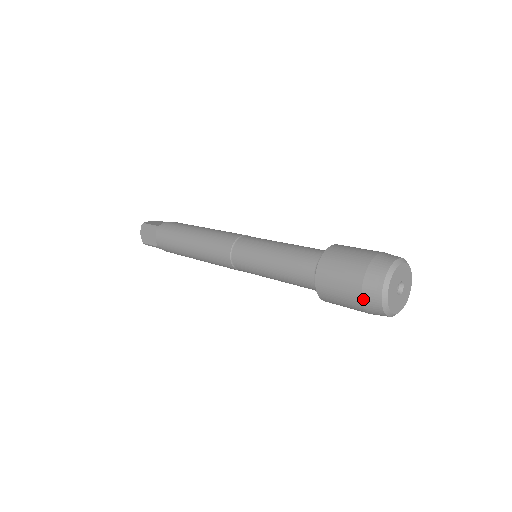
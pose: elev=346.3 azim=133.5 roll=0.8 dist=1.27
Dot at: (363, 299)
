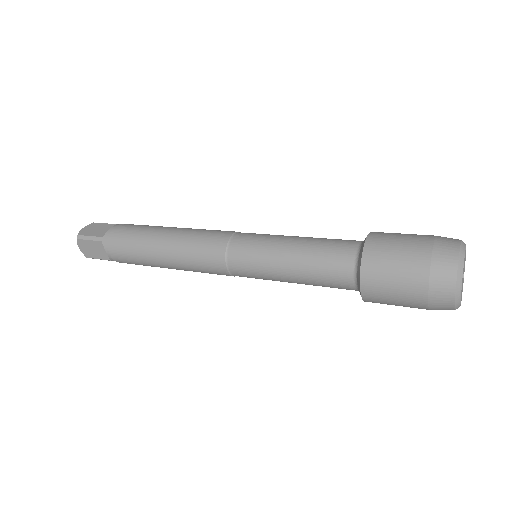
Dot at: (430, 304)
